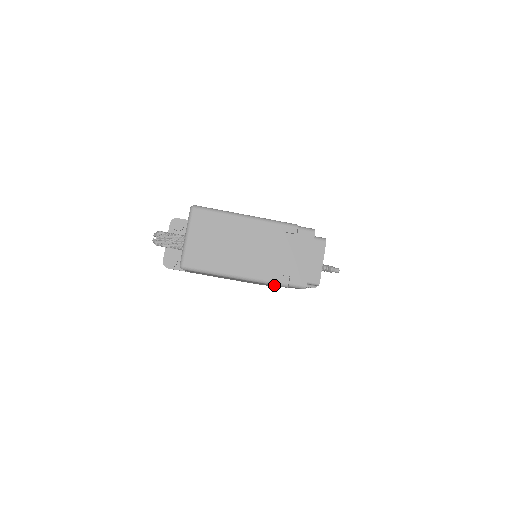
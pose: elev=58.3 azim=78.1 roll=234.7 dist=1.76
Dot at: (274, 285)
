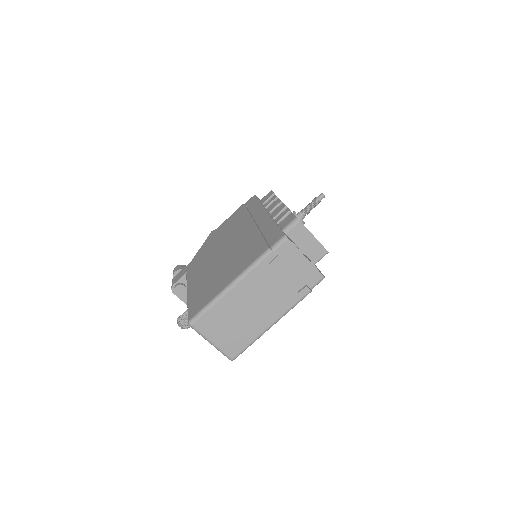
Dot at: occluded
